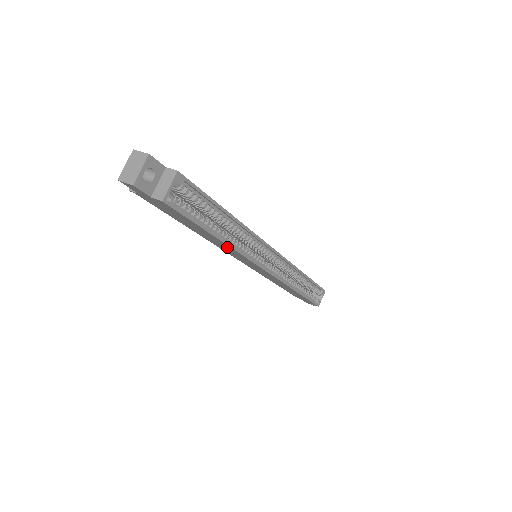
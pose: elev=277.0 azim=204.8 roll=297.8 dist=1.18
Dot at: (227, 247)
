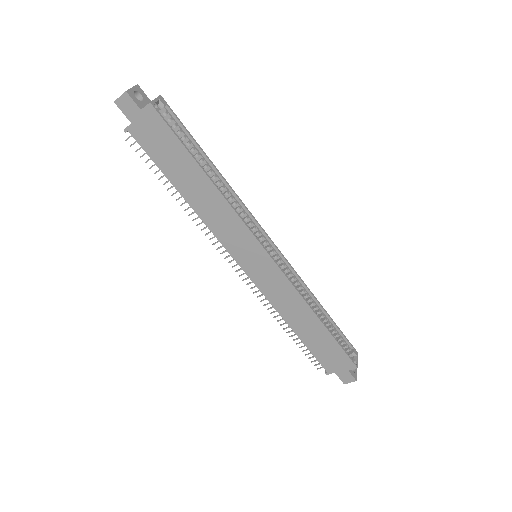
Dot at: (219, 205)
